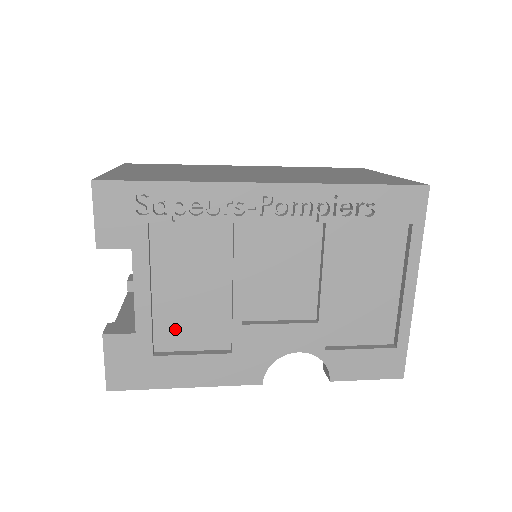
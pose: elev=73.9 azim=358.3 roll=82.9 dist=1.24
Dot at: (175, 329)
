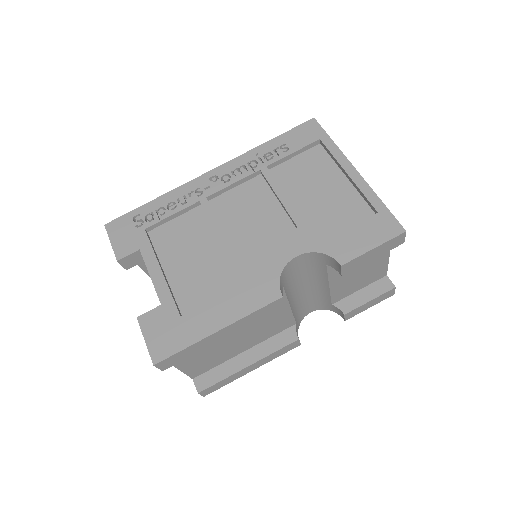
Dot at: (192, 292)
